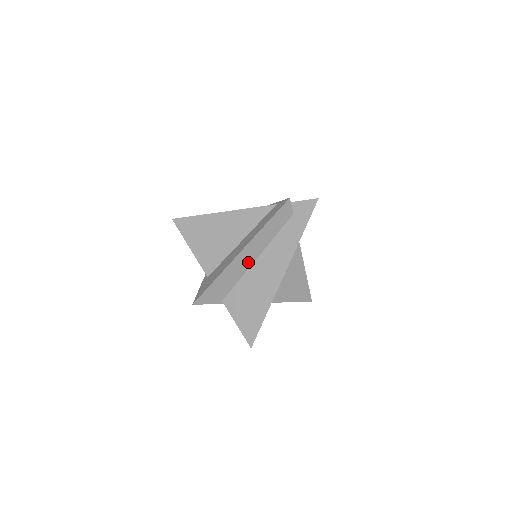
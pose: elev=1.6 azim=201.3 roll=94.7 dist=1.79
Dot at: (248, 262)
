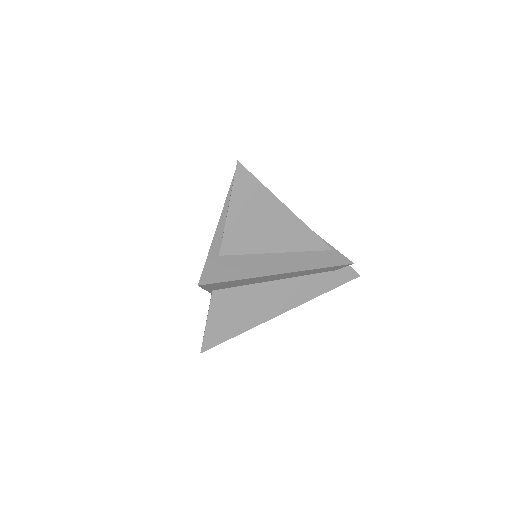
Dot at: (271, 279)
